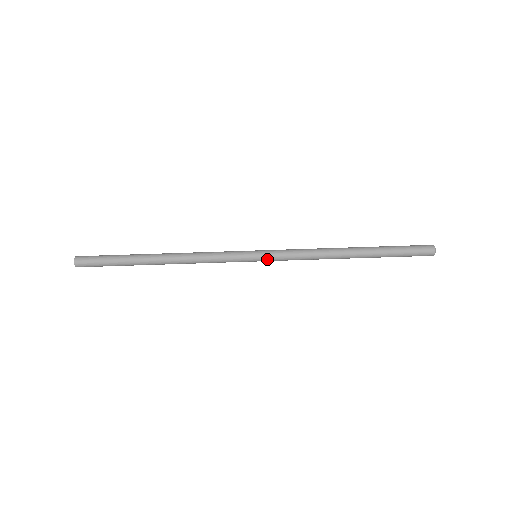
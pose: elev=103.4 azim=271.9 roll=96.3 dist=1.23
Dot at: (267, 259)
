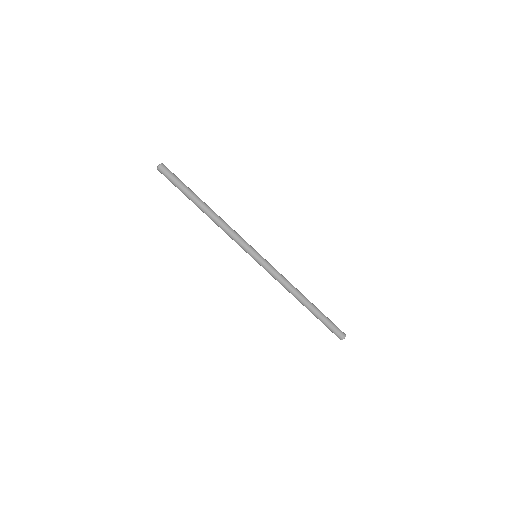
Dot at: (261, 262)
